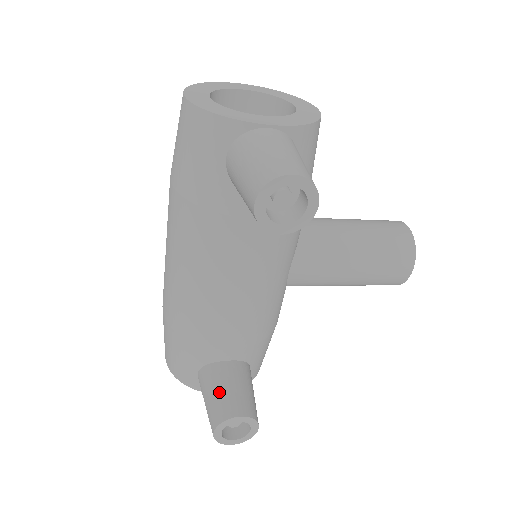
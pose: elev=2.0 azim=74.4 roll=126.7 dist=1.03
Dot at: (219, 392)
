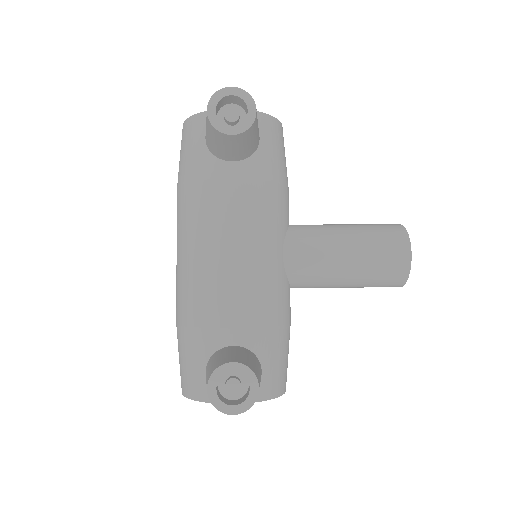
Dot at: (218, 358)
